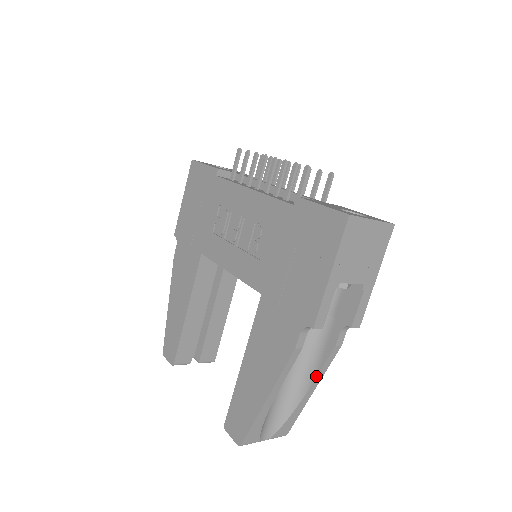
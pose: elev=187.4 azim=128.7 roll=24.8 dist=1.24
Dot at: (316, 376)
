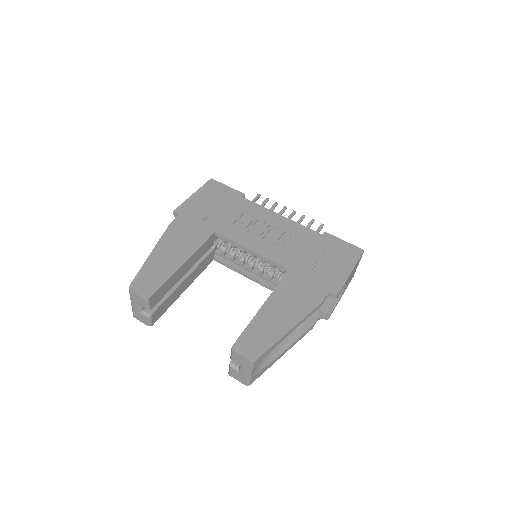
Dot at: (295, 341)
